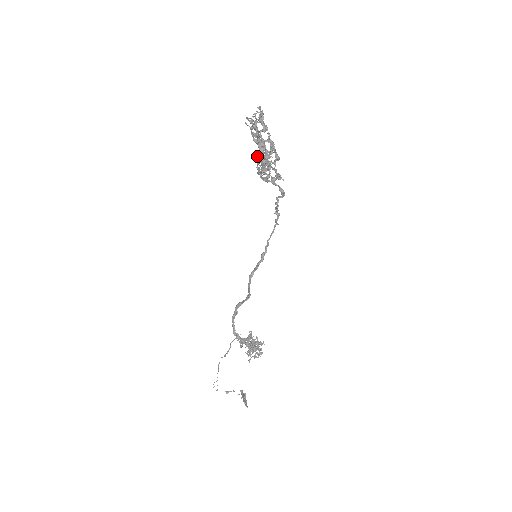
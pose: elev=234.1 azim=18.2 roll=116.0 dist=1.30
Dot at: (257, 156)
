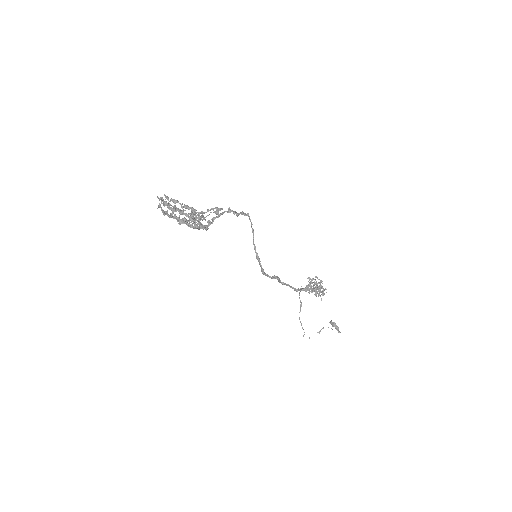
Dot at: occluded
